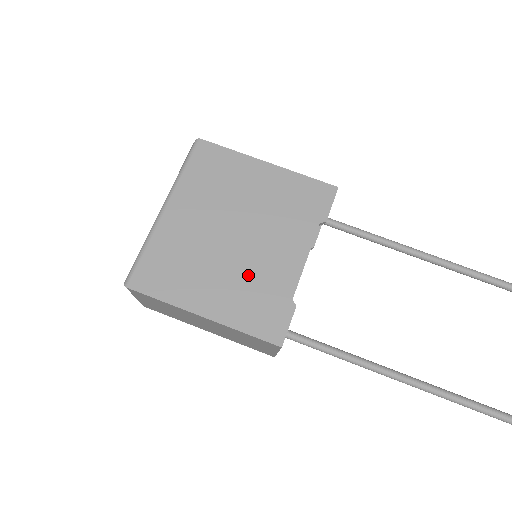
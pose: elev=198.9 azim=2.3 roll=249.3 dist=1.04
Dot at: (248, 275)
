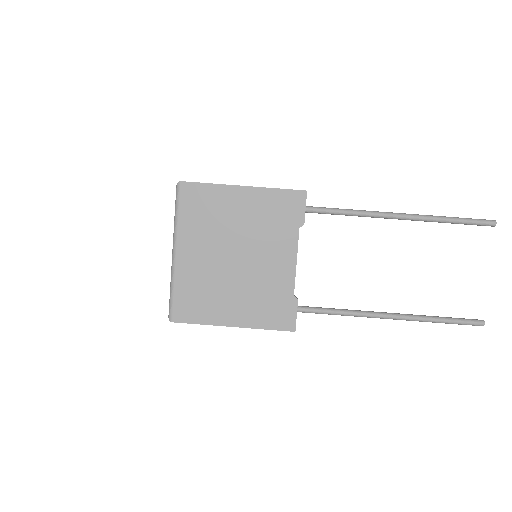
Dot at: (256, 287)
